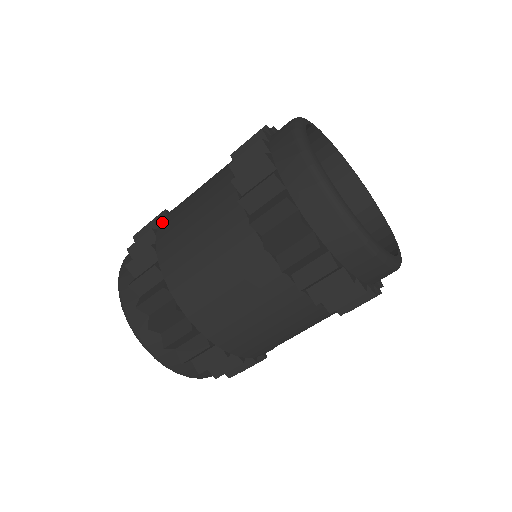
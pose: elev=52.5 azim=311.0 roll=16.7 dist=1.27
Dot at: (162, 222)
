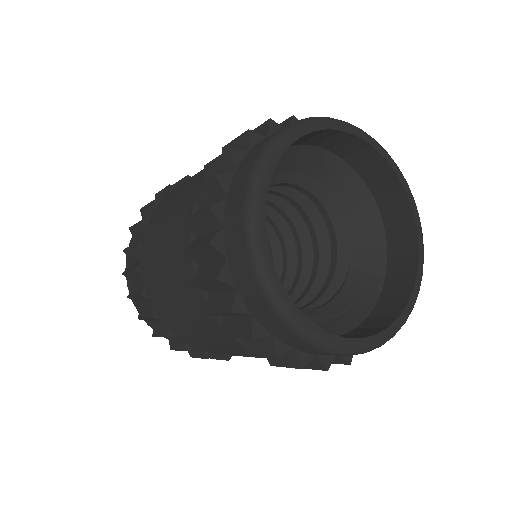
Dot at: (153, 305)
